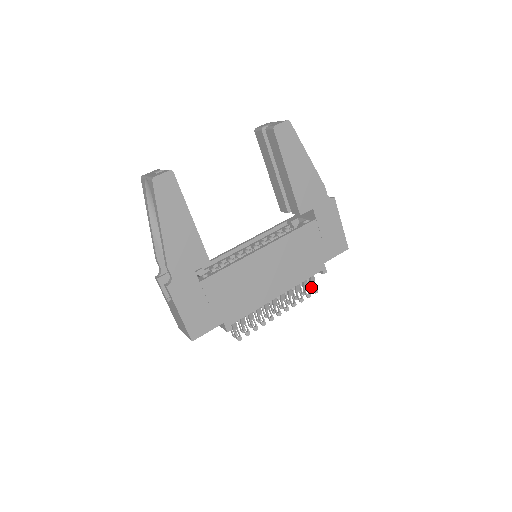
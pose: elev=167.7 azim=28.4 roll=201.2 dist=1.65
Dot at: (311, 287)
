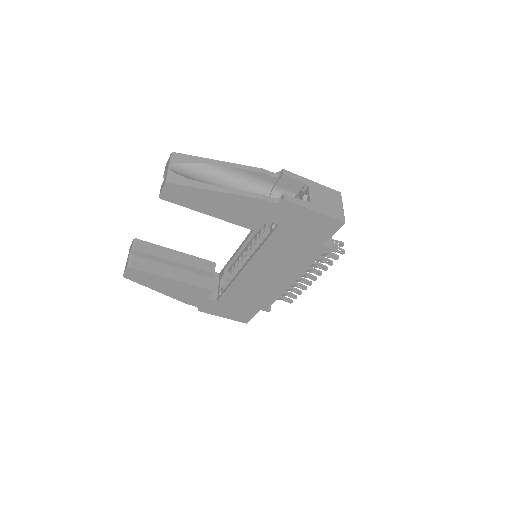
Dot at: (335, 250)
